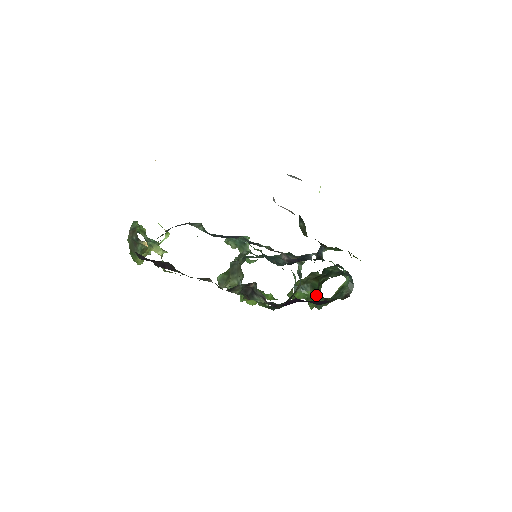
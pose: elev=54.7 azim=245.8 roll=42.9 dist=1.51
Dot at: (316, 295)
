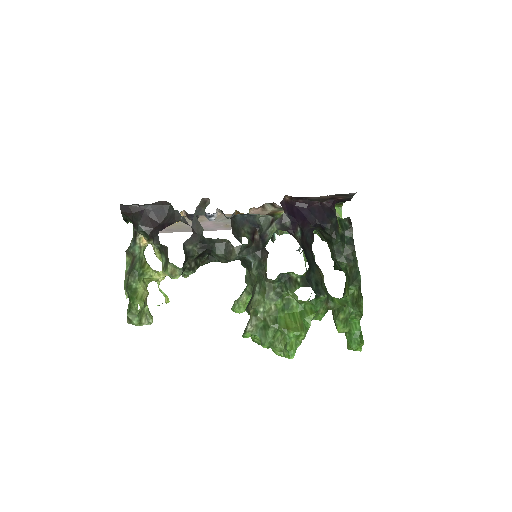
Dot at: (348, 279)
